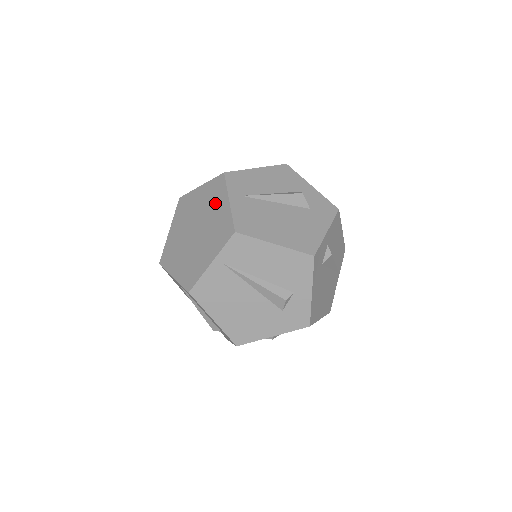
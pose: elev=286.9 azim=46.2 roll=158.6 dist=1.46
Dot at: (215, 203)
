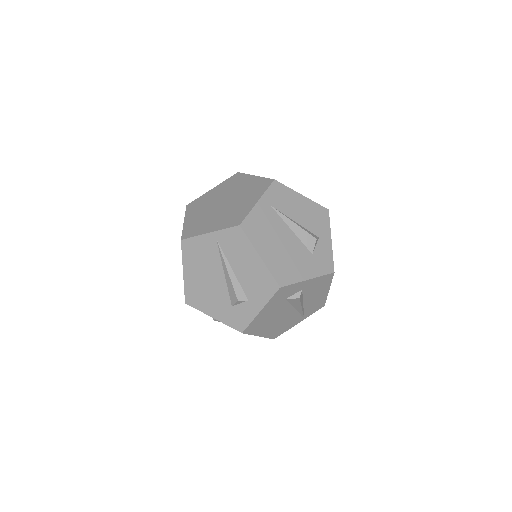
Dot at: (250, 195)
